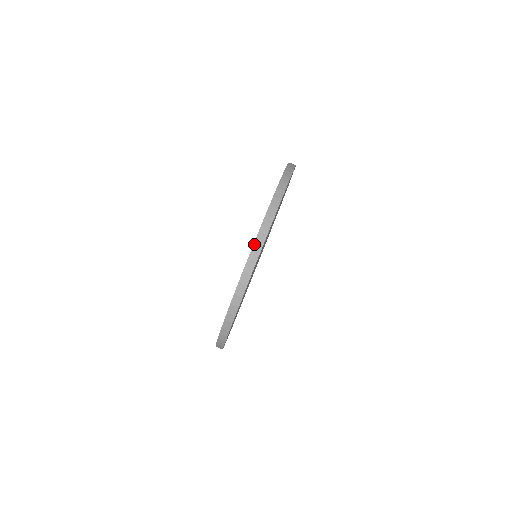
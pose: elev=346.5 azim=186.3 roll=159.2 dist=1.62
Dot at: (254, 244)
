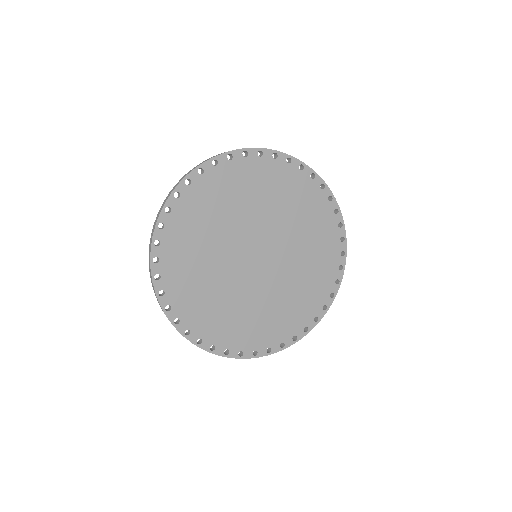
Dot at: (172, 189)
